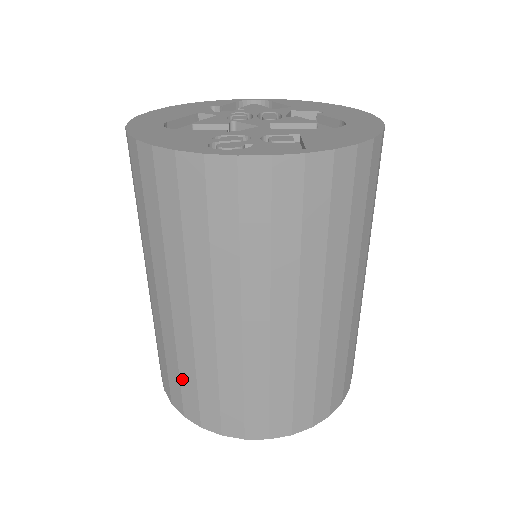
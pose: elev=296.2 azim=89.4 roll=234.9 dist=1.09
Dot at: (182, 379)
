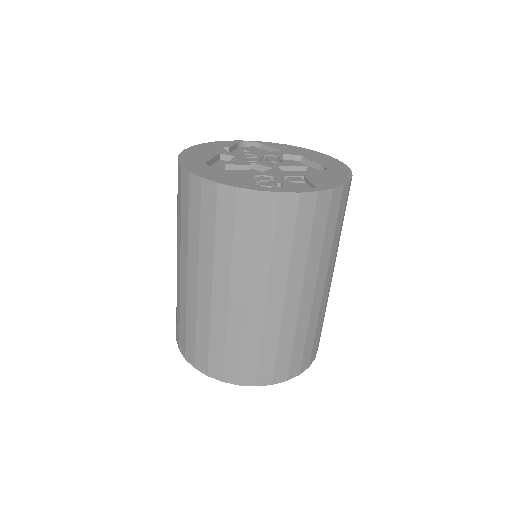
Dot at: (211, 346)
